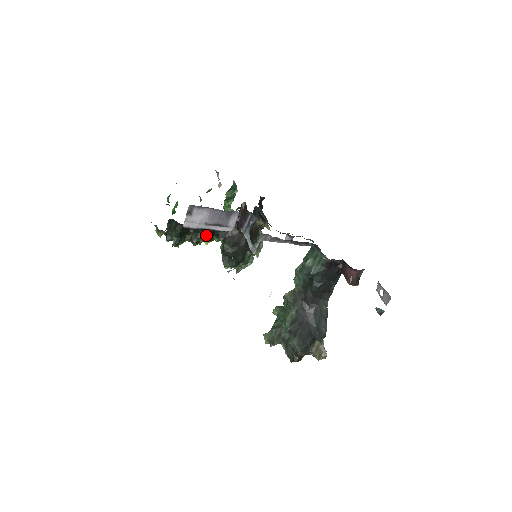
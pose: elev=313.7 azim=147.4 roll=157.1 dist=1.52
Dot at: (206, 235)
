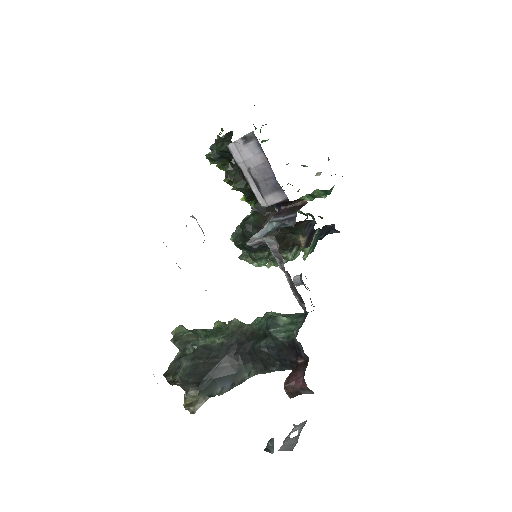
Dot at: (244, 185)
